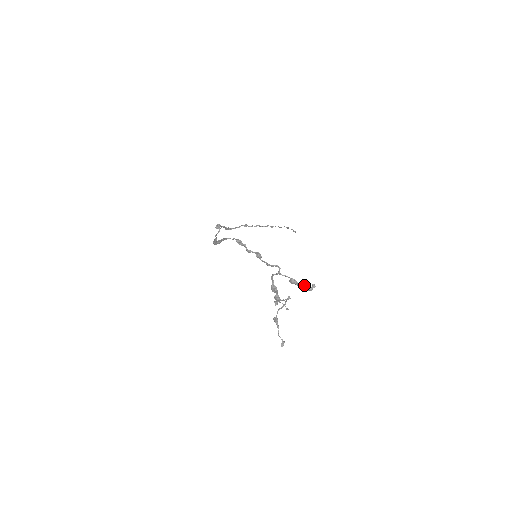
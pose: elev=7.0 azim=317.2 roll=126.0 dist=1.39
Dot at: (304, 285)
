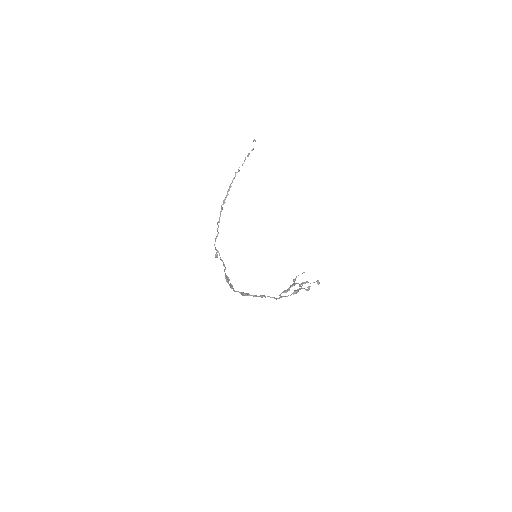
Dot at: occluded
